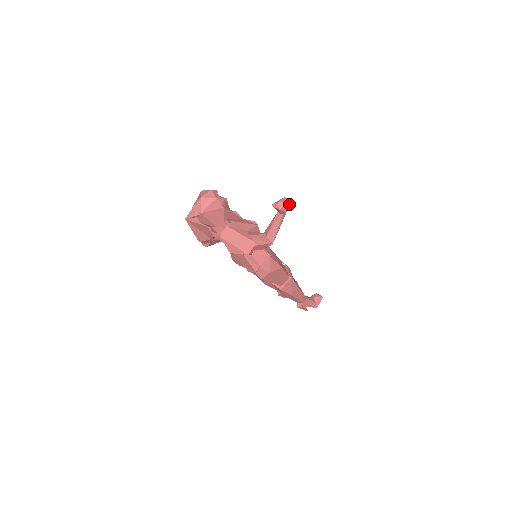
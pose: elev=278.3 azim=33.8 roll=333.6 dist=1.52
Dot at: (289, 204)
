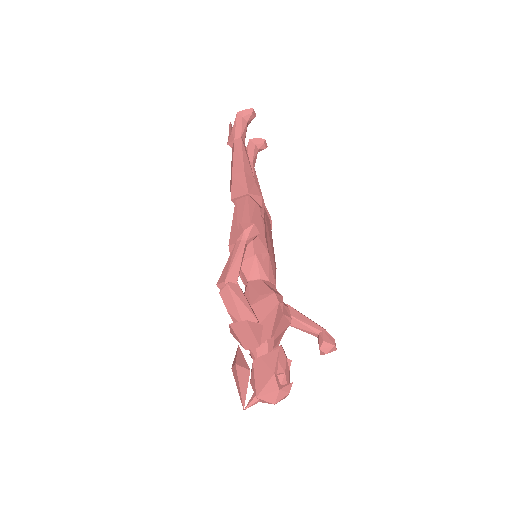
Dot at: occluded
